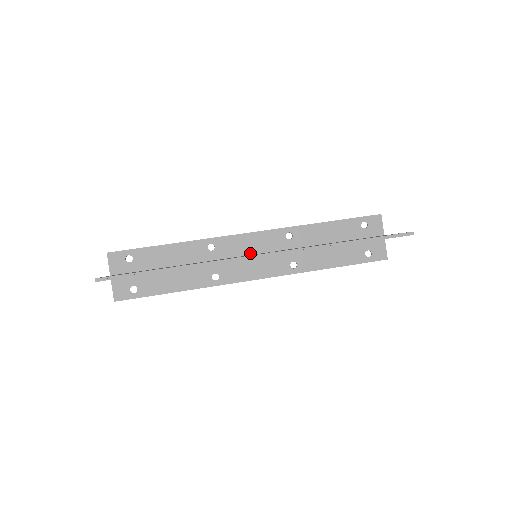
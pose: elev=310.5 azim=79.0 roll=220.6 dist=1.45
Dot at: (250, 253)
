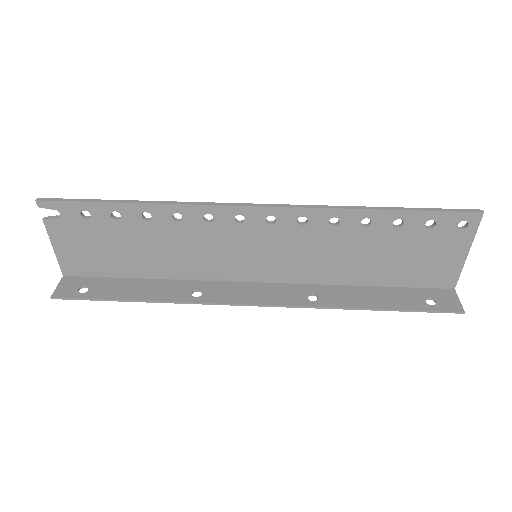
Dot at: occluded
